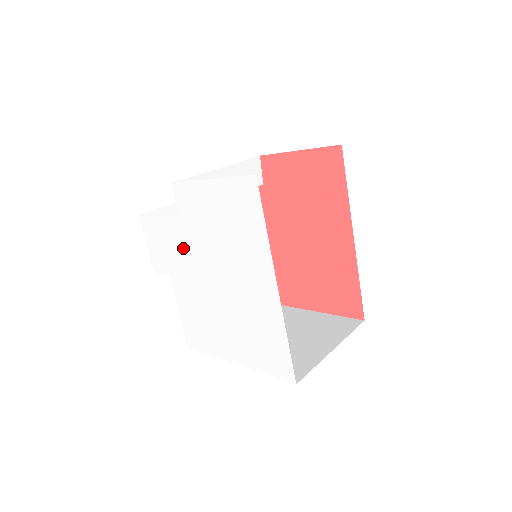
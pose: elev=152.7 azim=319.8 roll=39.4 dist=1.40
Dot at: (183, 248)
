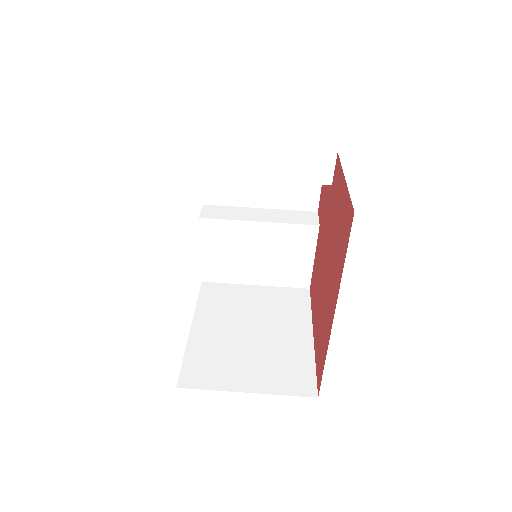
Dot at: occluded
